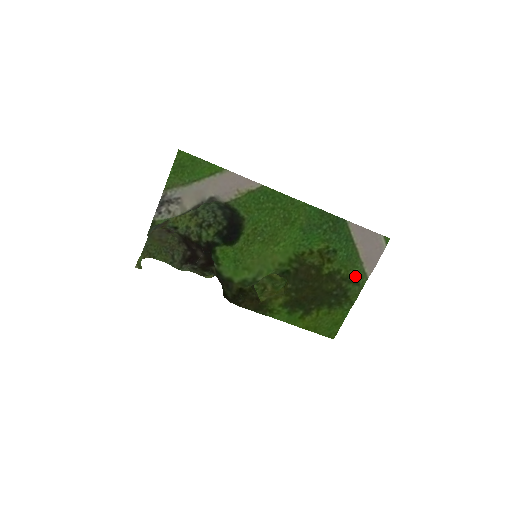
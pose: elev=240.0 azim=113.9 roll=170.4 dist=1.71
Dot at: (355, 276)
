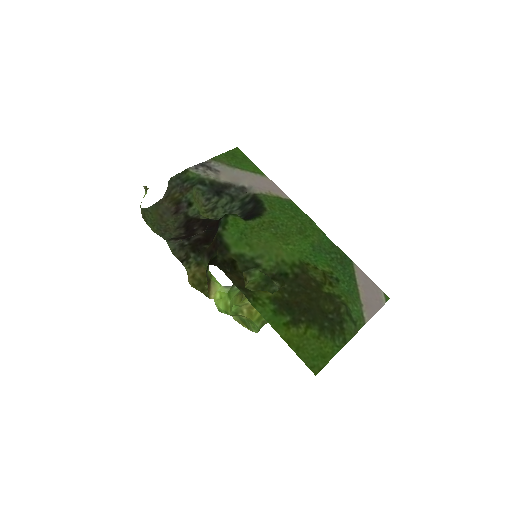
Dot at: (353, 314)
